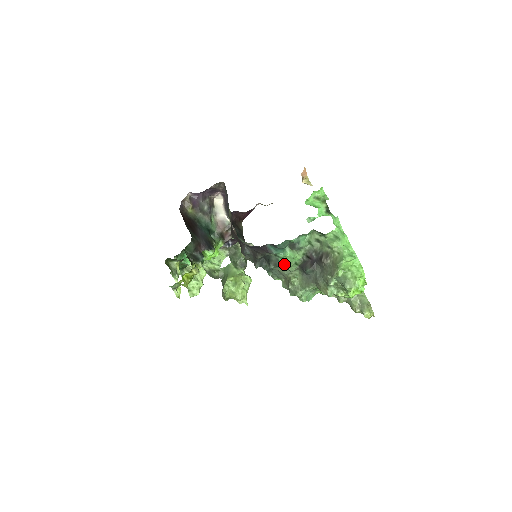
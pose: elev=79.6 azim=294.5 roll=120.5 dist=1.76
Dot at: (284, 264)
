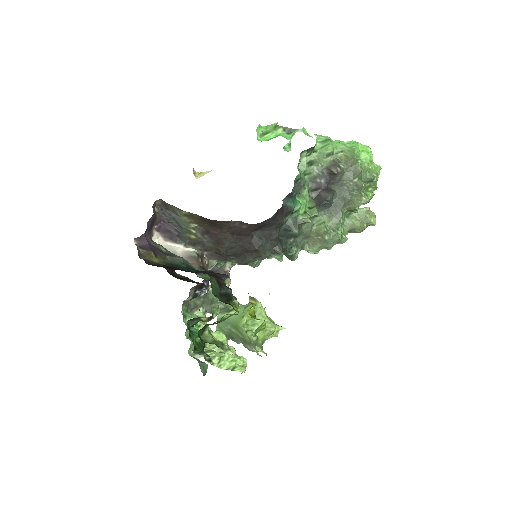
Dot at: (305, 216)
